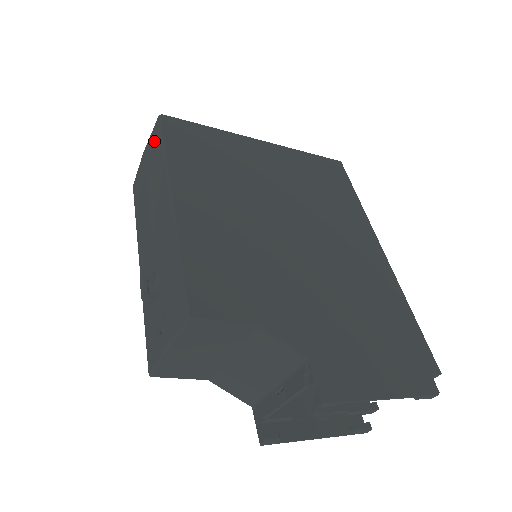
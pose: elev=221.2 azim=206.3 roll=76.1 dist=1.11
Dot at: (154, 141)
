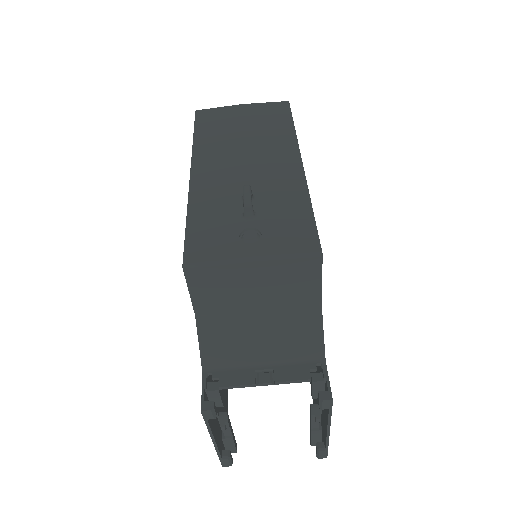
Dot at: (274, 110)
